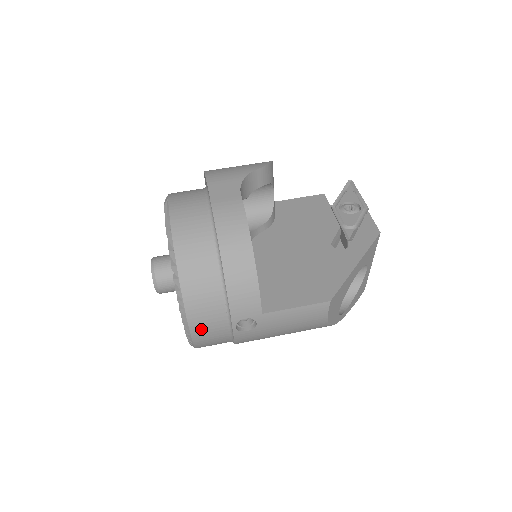
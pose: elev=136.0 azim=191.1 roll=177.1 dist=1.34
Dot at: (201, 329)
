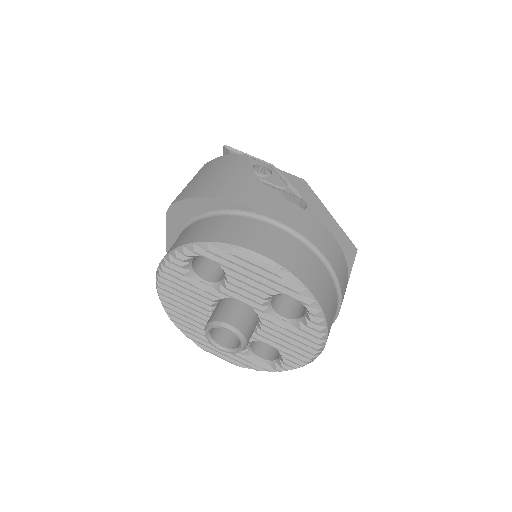
Dot at: occluded
